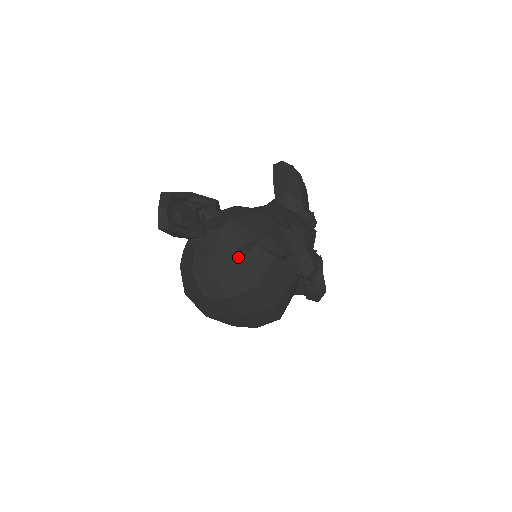
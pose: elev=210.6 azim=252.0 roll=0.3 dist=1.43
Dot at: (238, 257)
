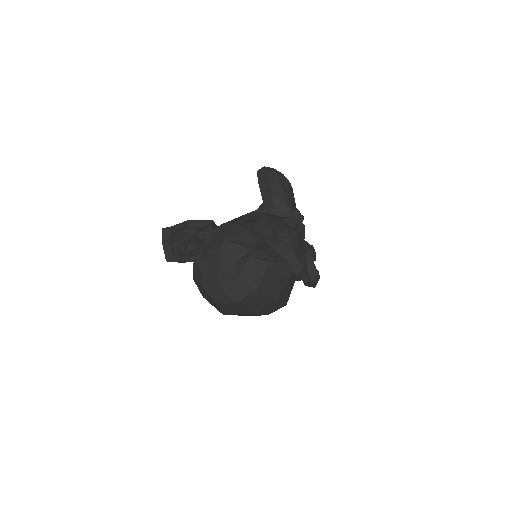
Dot at: (236, 270)
